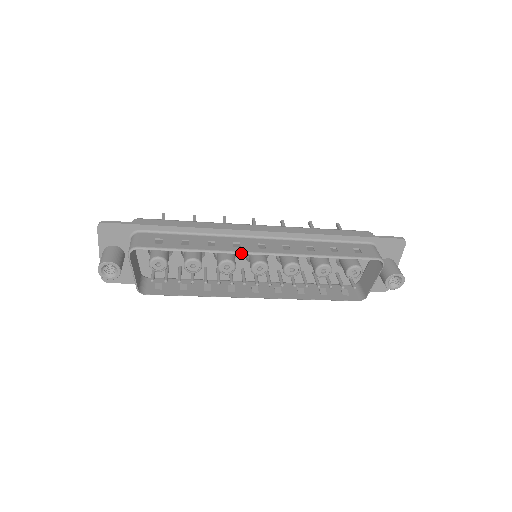
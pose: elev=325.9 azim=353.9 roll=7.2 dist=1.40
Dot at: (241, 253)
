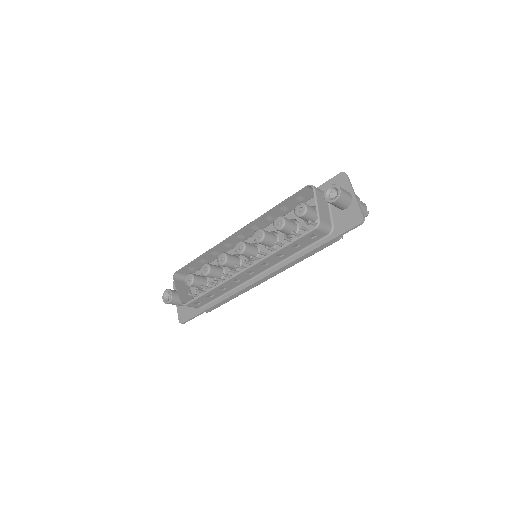
Dot at: (223, 241)
